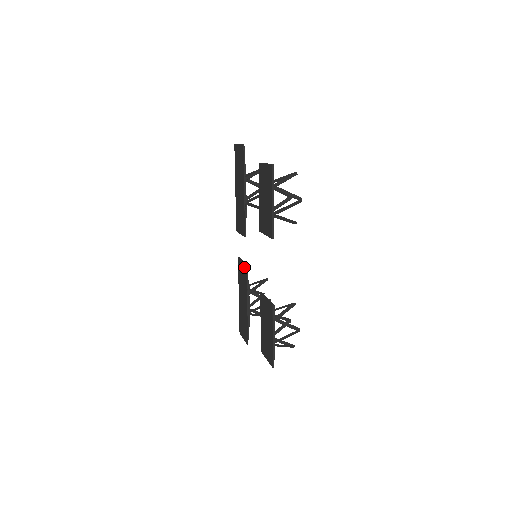
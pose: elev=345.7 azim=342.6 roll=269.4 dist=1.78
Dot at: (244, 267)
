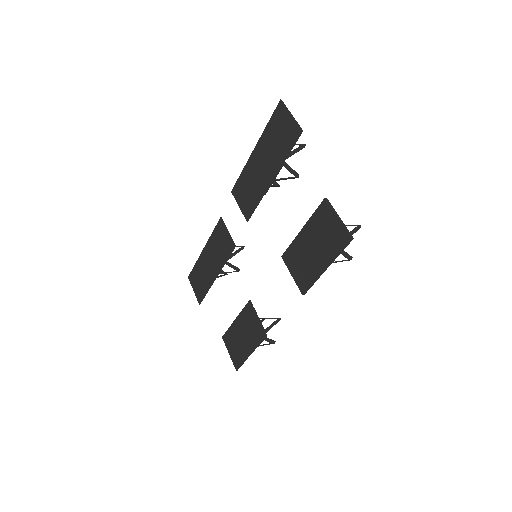
Dot at: (229, 242)
